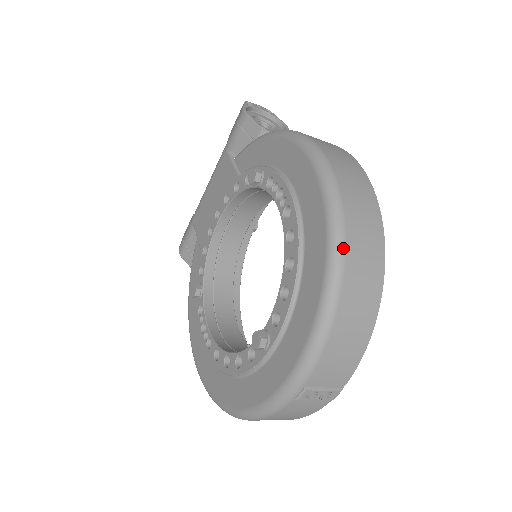
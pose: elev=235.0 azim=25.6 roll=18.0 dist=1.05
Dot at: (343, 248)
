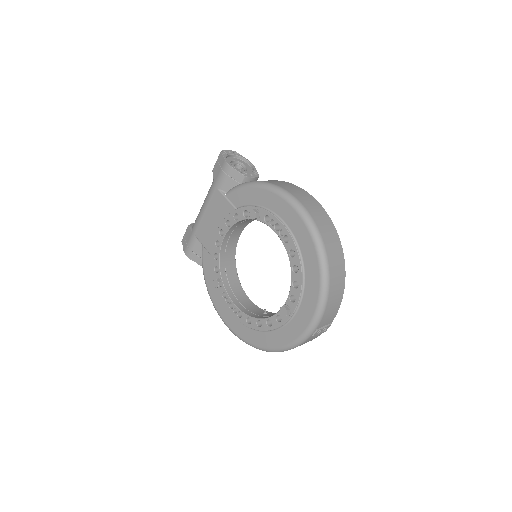
Dot at: (327, 259)
